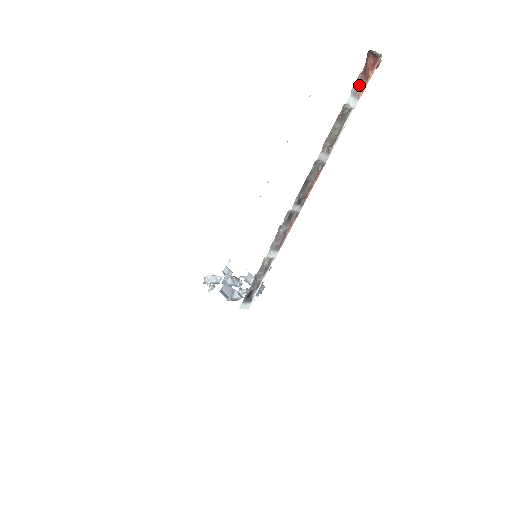
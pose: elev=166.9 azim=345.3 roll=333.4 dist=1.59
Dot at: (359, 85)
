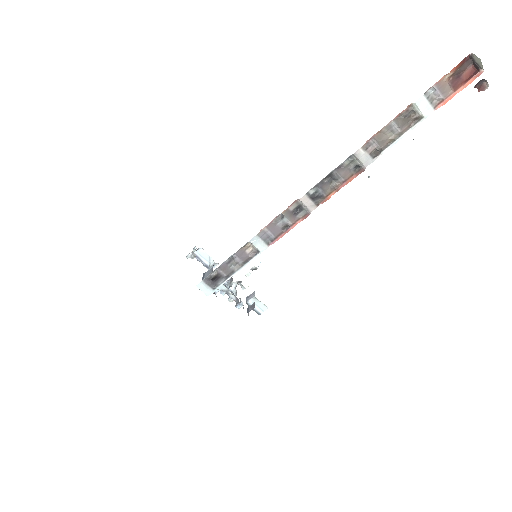
Dot at: (441, 91)
